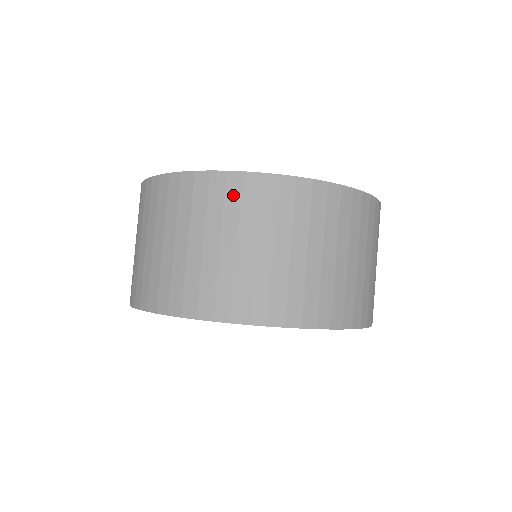
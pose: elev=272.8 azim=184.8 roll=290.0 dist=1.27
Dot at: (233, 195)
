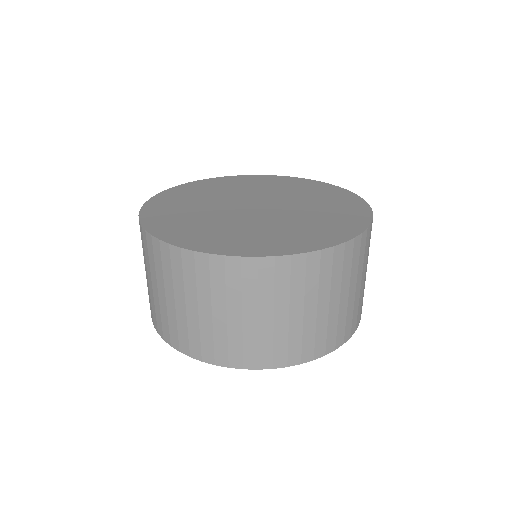
Dot at: (203, 272)
